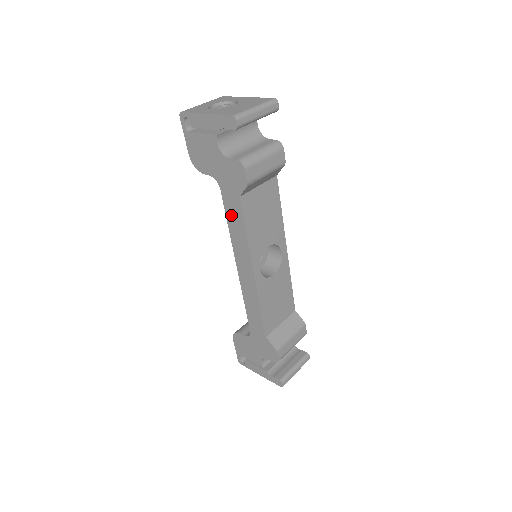
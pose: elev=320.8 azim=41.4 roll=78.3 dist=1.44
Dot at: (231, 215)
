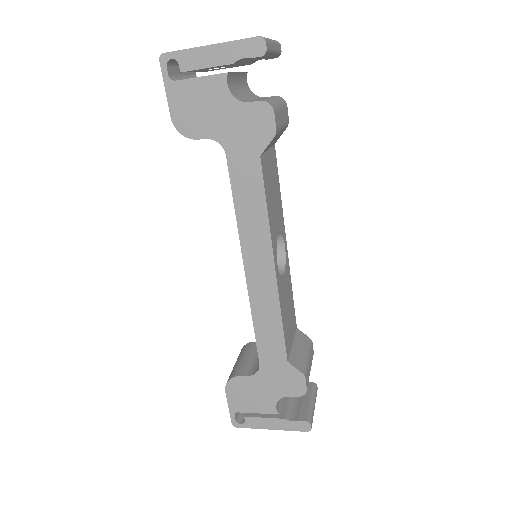
Dot at: (242, 189)
